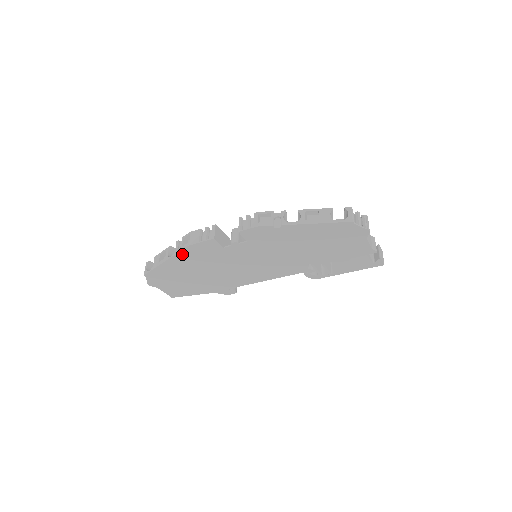
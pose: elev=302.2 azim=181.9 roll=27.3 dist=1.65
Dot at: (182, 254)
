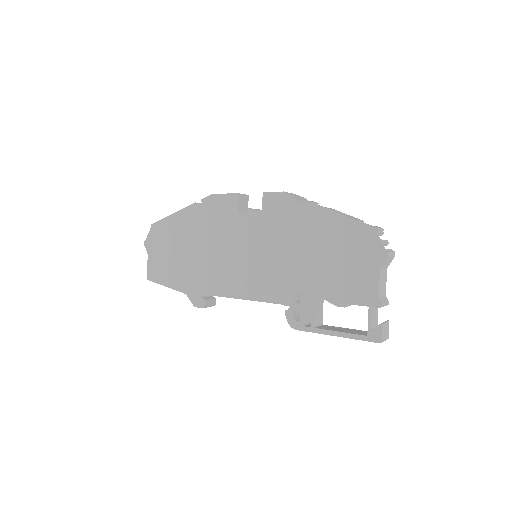
Dot at: (199, 206)
